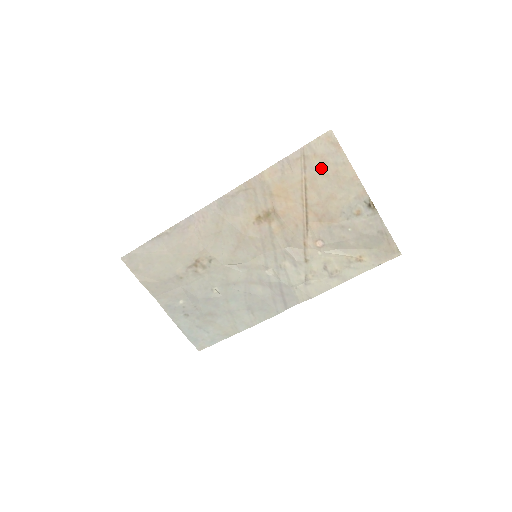
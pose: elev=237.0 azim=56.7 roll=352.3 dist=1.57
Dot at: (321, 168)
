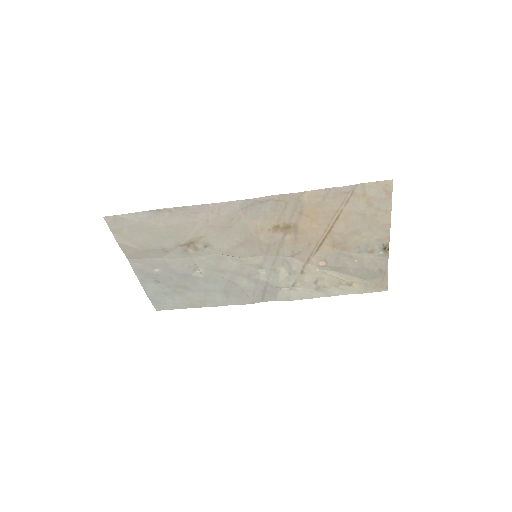
Dot at: (362, 208)
